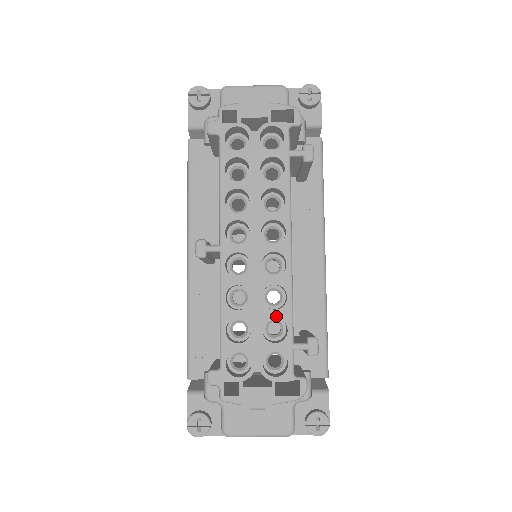
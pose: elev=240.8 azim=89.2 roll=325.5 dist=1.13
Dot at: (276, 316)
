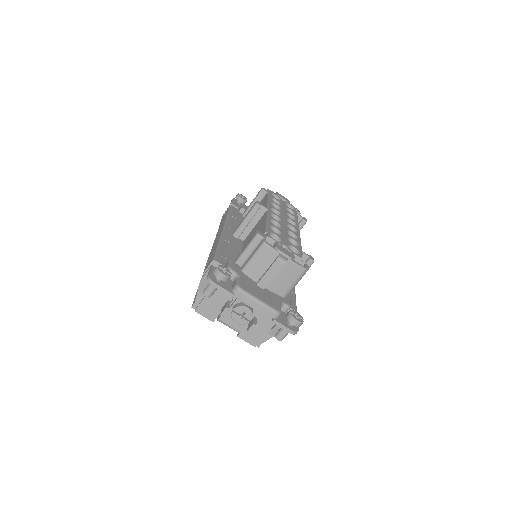
Dot at: (294, 239)
